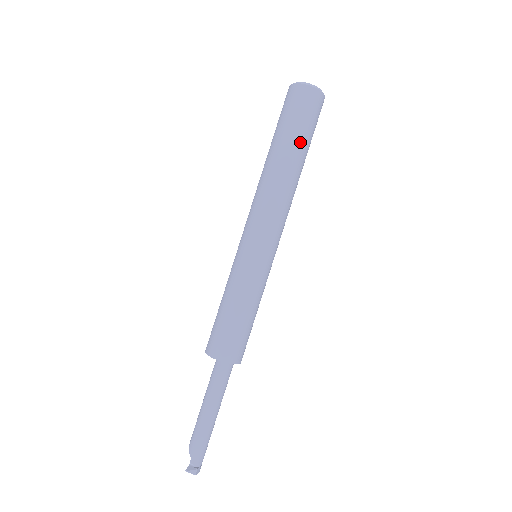
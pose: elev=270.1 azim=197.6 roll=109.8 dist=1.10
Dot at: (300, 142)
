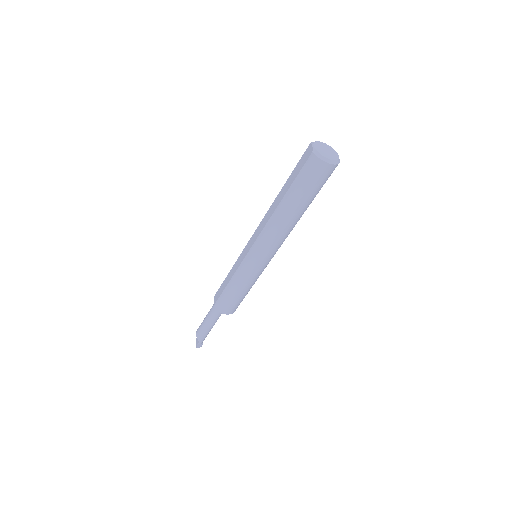
Dot at: (311, 201)
